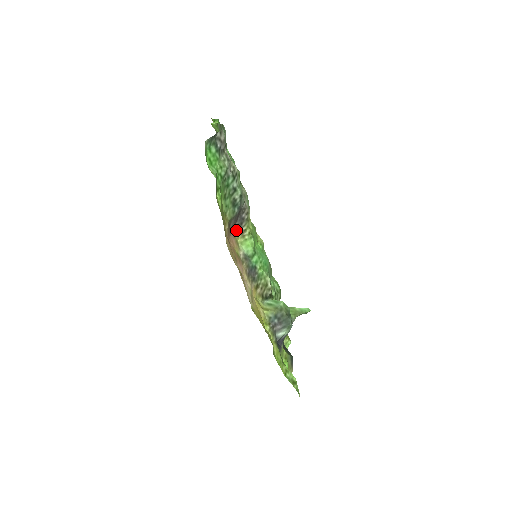
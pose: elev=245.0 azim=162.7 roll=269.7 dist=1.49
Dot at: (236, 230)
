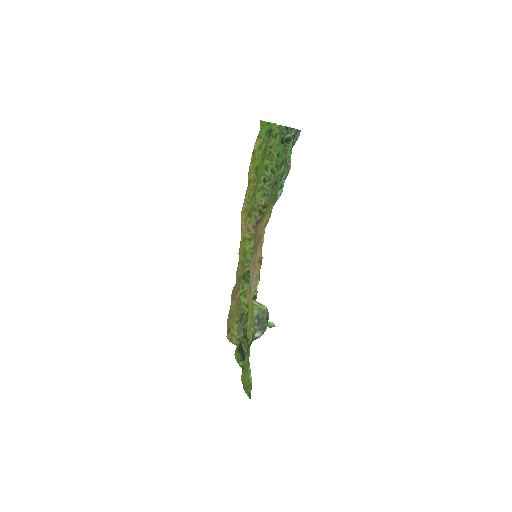
Dot at: occluded
